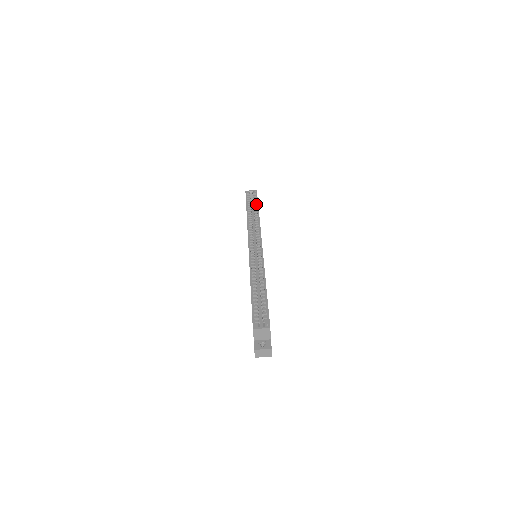
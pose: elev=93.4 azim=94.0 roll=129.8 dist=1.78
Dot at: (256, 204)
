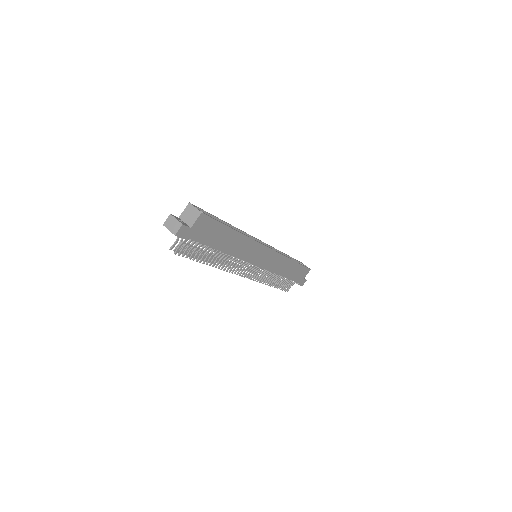
Dot at: occluded
